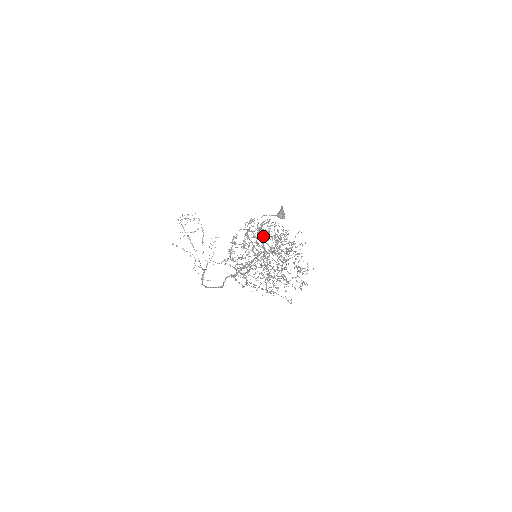
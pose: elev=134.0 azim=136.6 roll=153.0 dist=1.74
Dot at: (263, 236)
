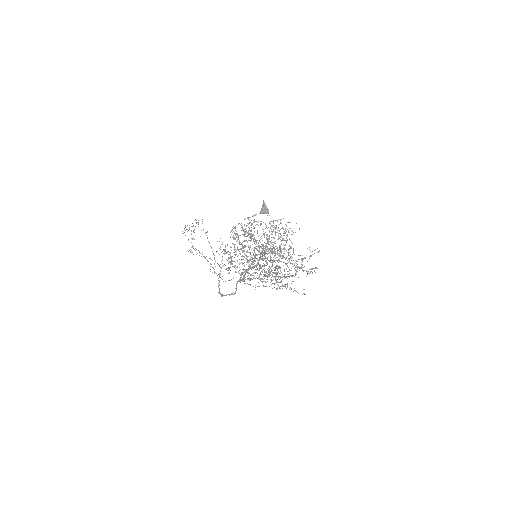
Dot at: (251, 240)
